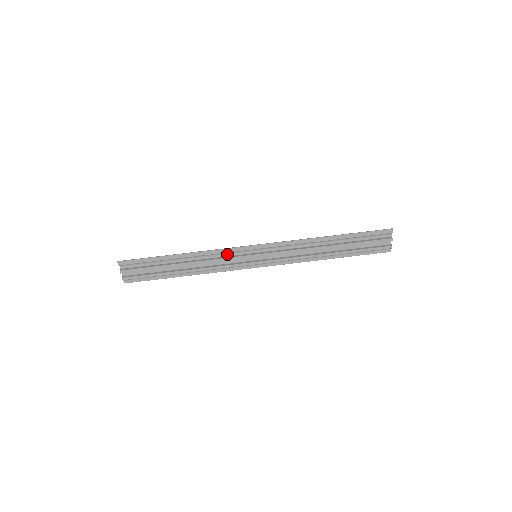
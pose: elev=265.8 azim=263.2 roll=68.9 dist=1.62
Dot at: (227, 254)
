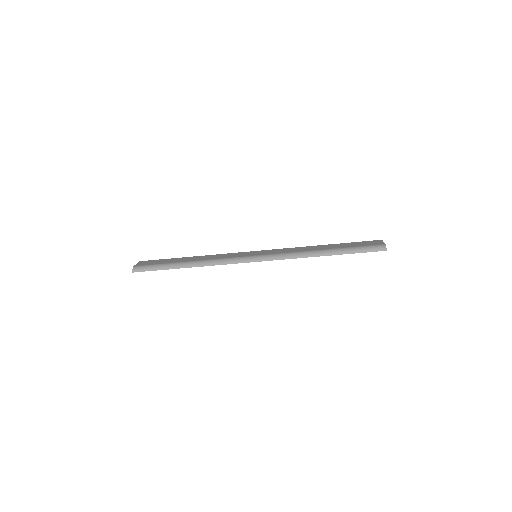
Dot at: (229, 259)
